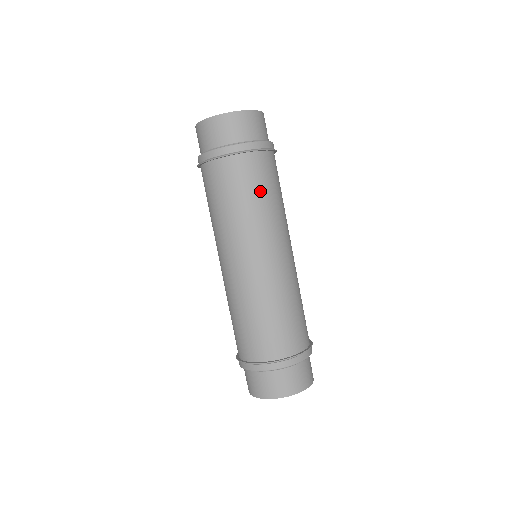
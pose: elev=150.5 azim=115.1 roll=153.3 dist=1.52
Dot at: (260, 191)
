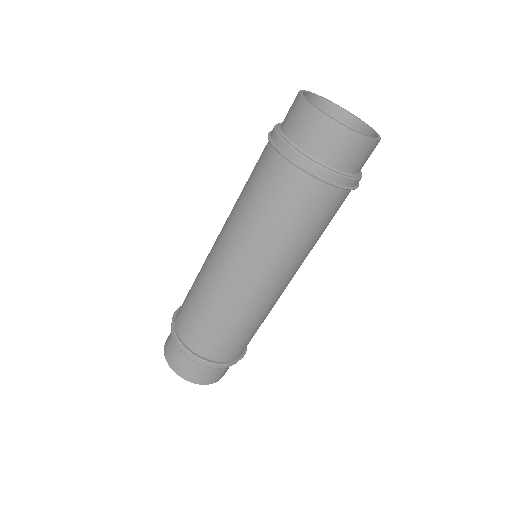
Dot at: occluded
